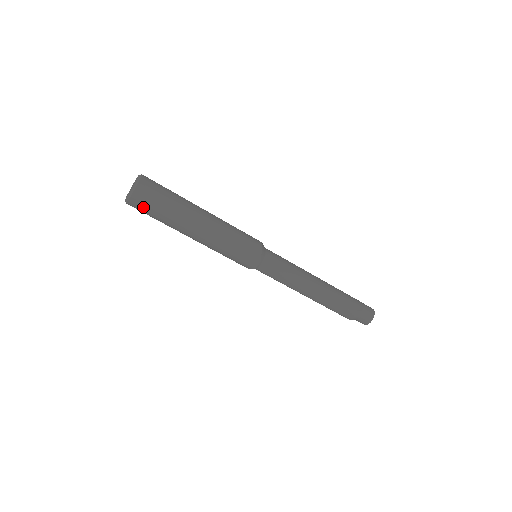
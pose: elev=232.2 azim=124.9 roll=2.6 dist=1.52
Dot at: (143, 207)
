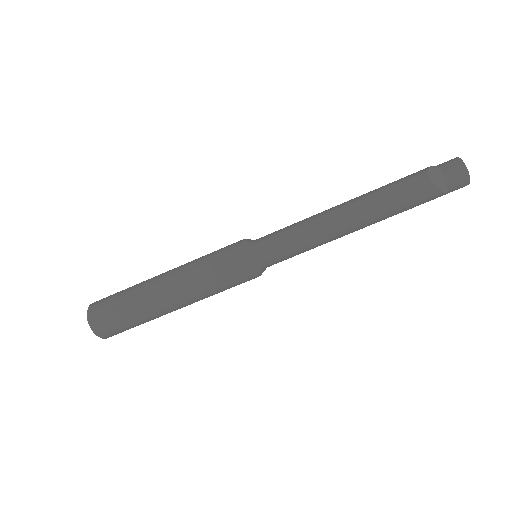
Dot at: (105, 317)
